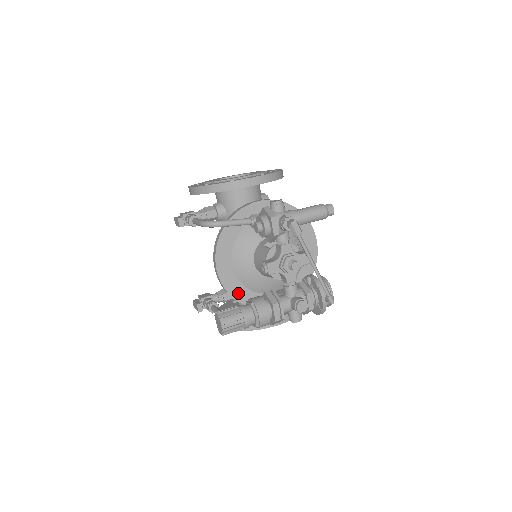
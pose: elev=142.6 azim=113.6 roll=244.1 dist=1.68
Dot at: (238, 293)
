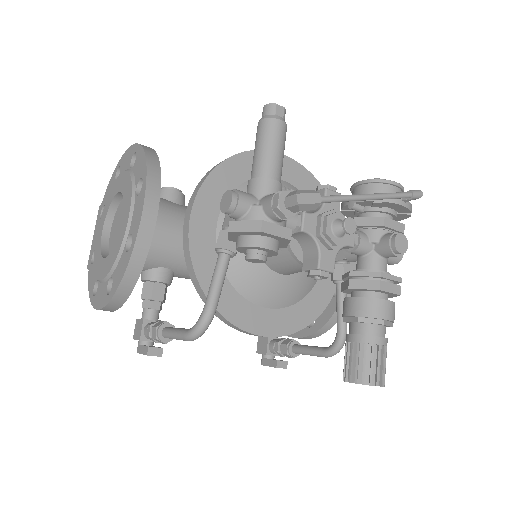
Dot at: (305, 314)
